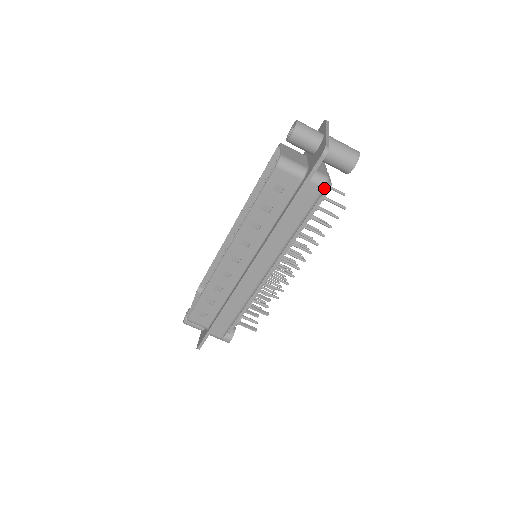
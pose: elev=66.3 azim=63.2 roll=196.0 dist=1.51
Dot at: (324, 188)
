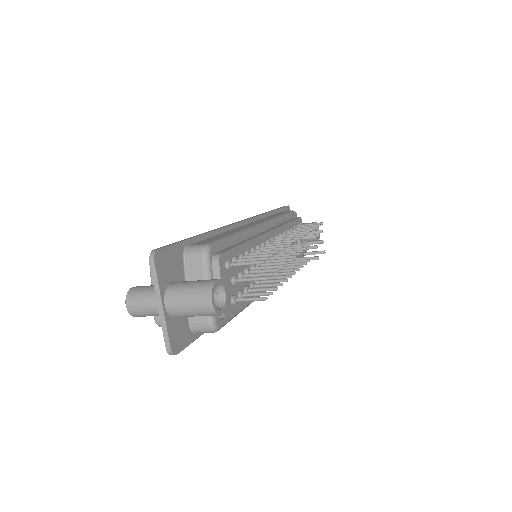
Dot at: occluded
